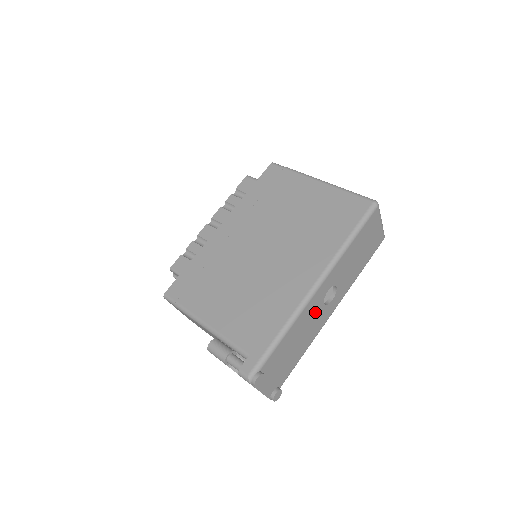
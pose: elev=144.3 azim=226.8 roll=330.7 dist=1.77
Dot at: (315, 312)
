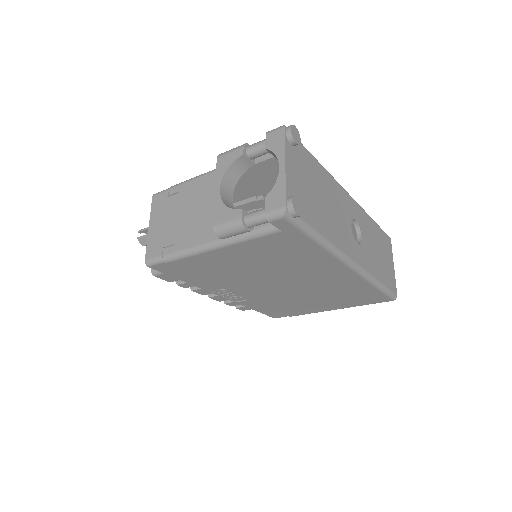
Dot at: (344, 214)
